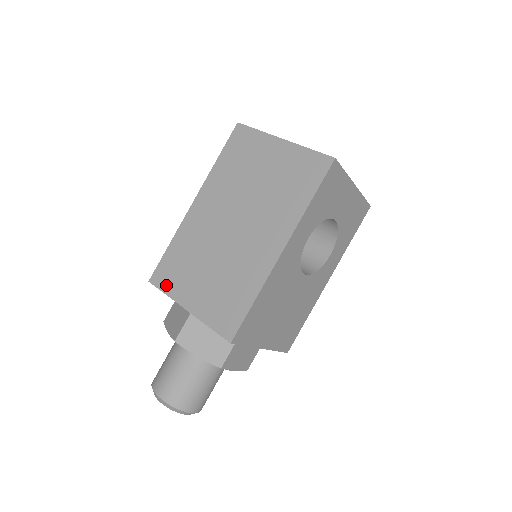
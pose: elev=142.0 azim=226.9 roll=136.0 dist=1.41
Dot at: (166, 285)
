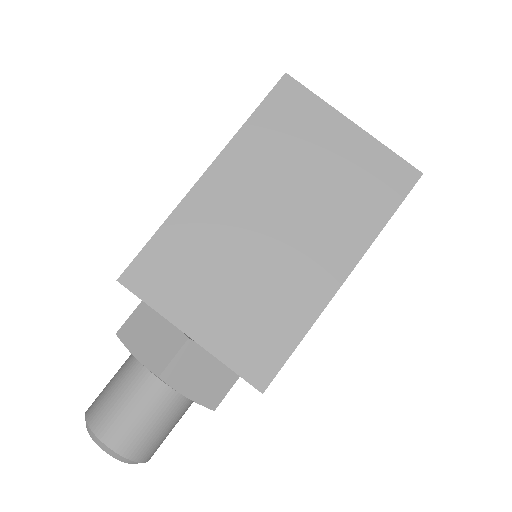
Dot at: (152, 292)
